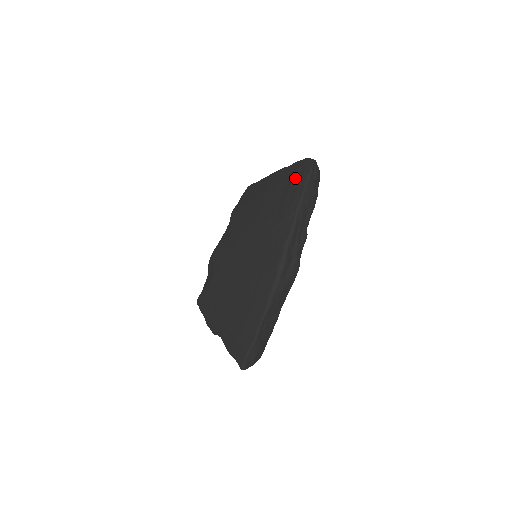
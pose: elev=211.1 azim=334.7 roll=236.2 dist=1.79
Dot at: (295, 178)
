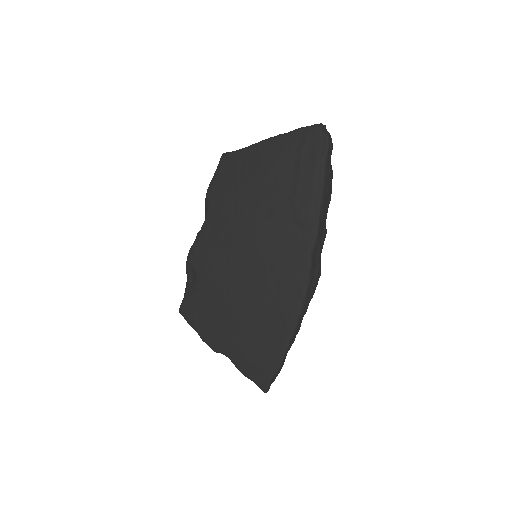
Dot at: (305, 157)
